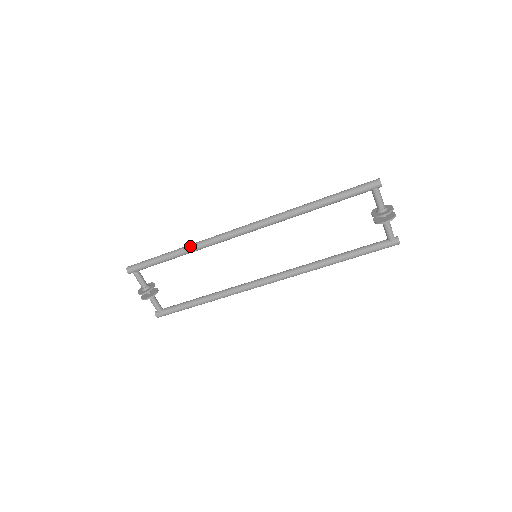
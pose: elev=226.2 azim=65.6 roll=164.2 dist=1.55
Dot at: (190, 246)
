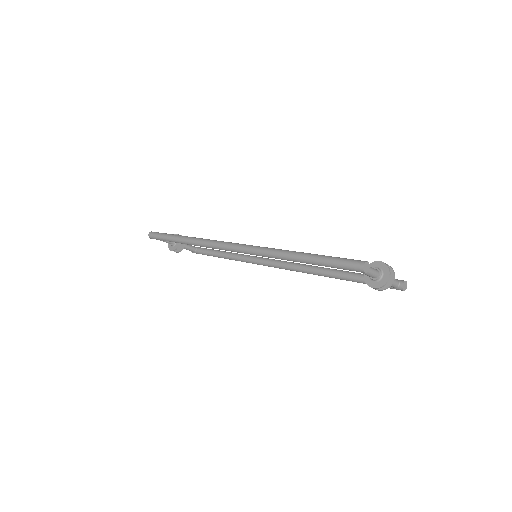
Dot at: (191, 242)
